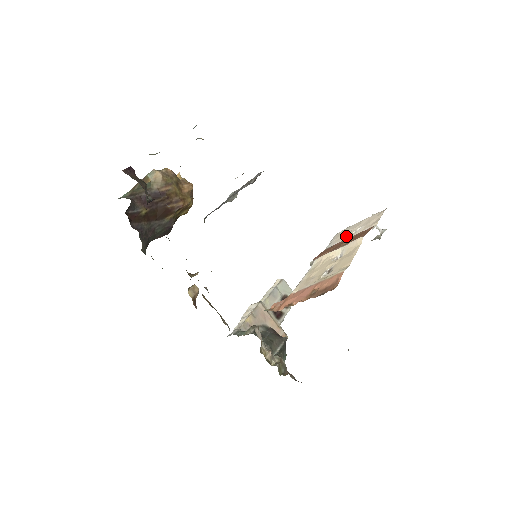
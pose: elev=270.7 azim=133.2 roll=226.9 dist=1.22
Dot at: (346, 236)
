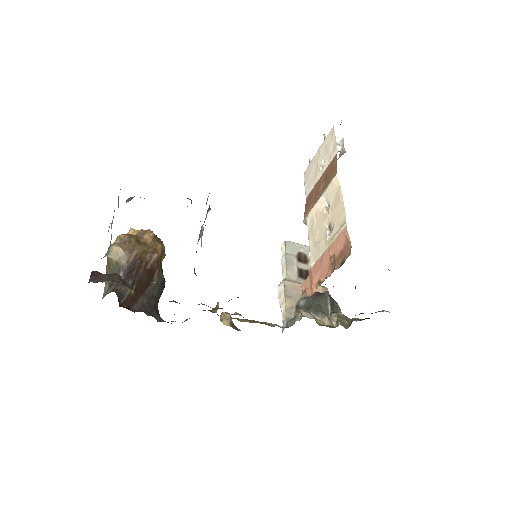
Dot at: (316, 175)
